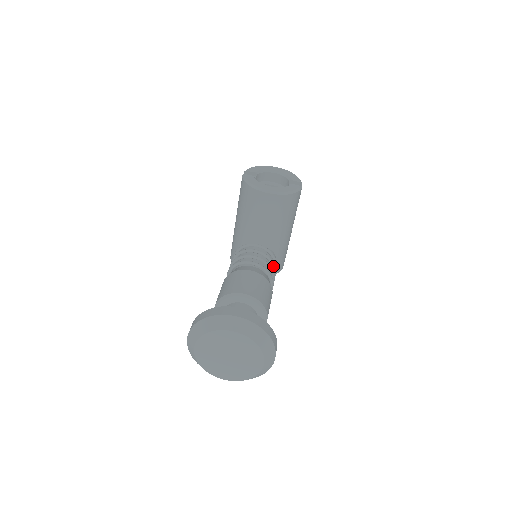
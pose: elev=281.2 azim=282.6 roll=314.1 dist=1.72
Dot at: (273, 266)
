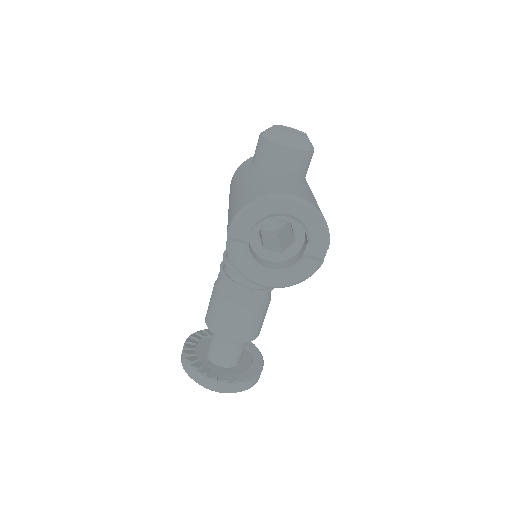
Dot at: occluded
